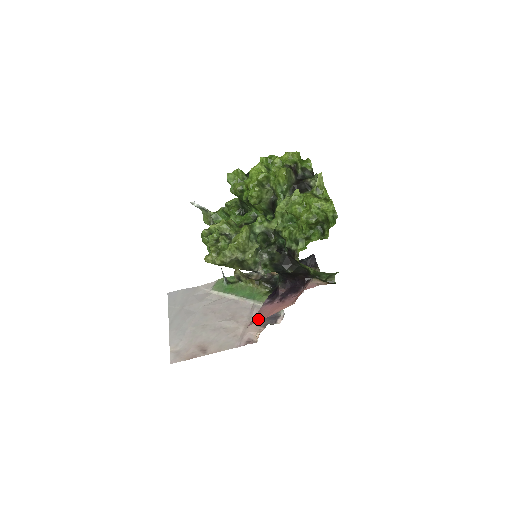
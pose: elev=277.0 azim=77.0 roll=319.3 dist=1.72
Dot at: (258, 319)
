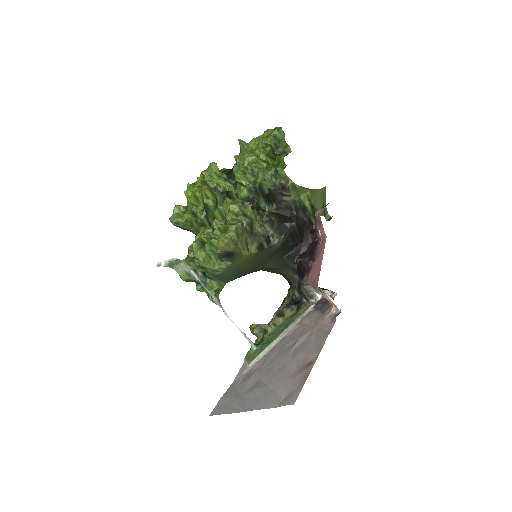
Dot at: (317, 277)
